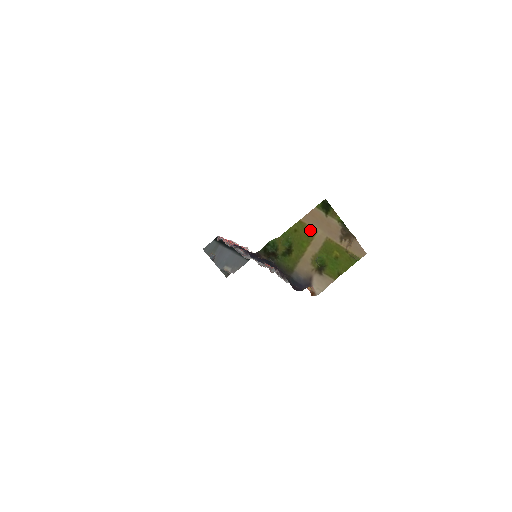
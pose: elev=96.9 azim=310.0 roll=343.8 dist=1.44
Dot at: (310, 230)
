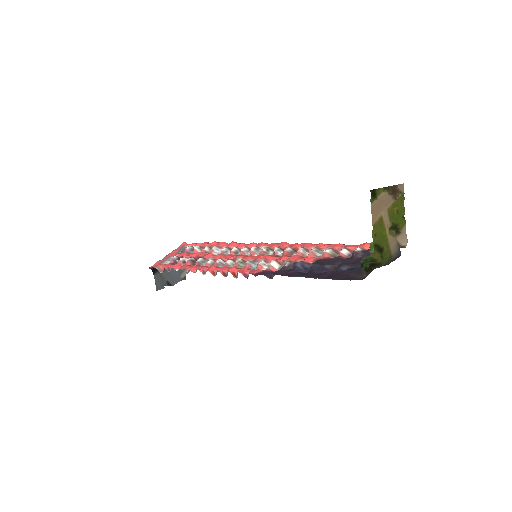
Dot at: (379, 222)
